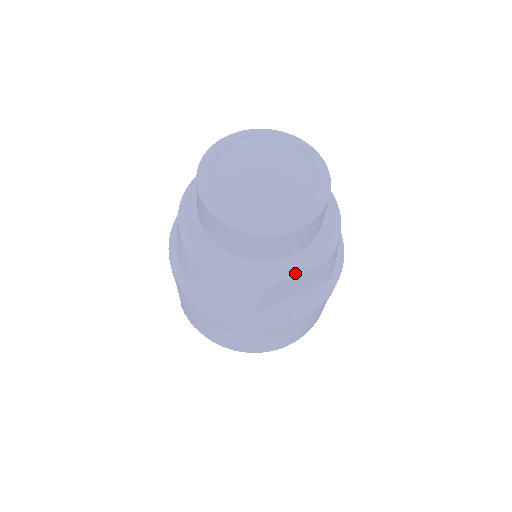
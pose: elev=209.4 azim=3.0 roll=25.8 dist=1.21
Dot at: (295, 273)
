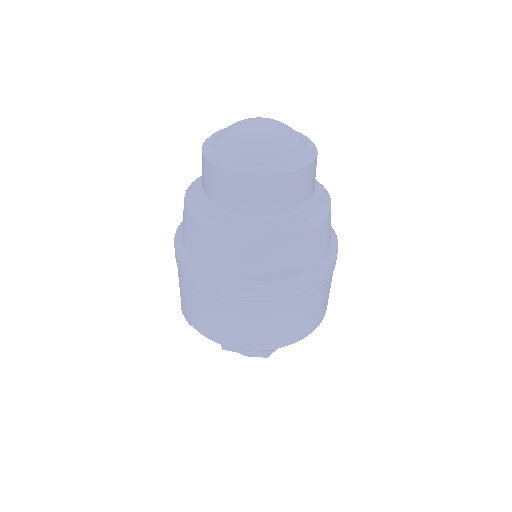
Dot at: (280, 228)
